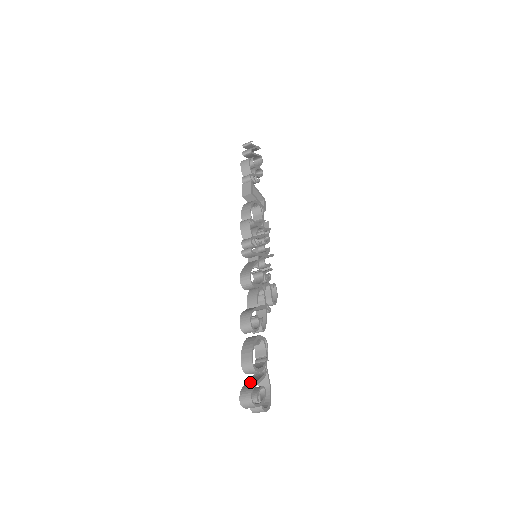
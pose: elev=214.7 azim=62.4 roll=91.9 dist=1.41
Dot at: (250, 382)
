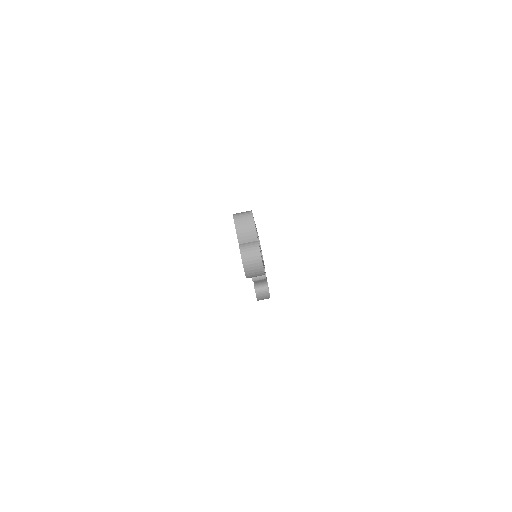
Dot at: occluded
